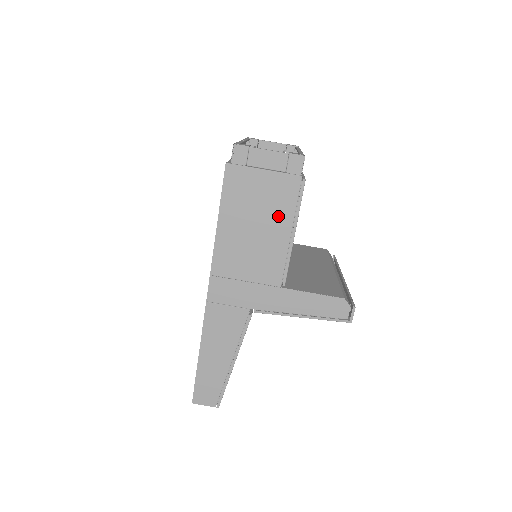
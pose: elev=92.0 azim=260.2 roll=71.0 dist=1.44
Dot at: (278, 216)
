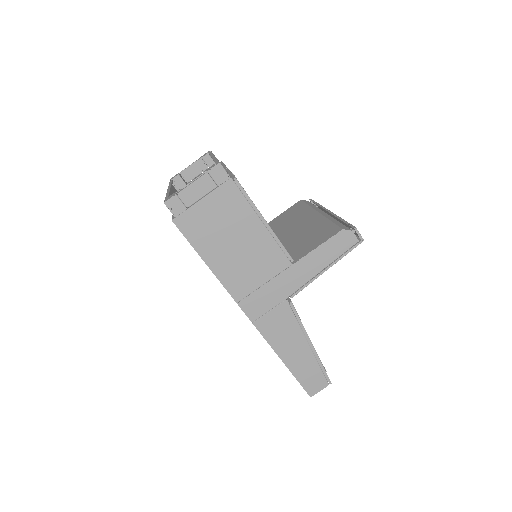
Dot at: (242, 220)
